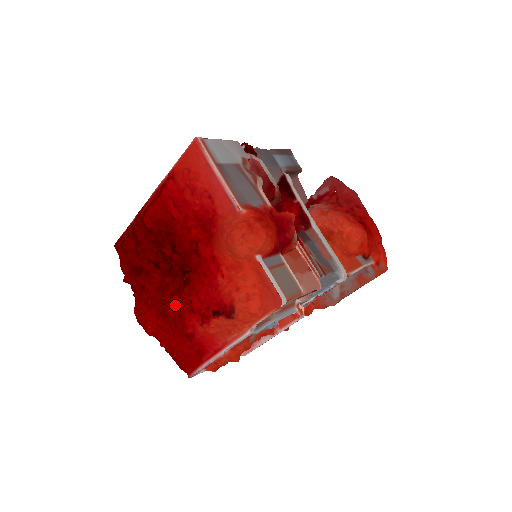
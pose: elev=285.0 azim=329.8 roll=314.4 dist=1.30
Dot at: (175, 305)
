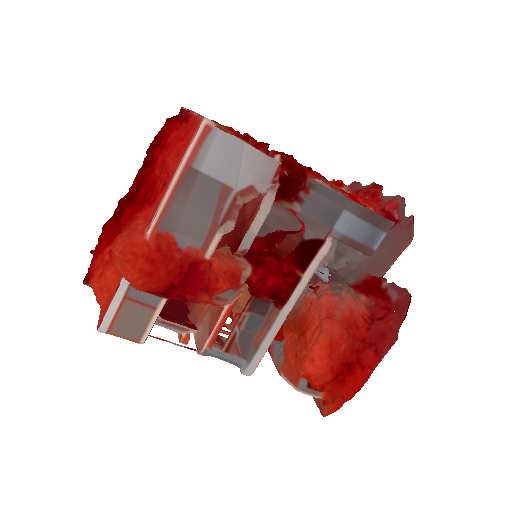
Dot at: occluded
